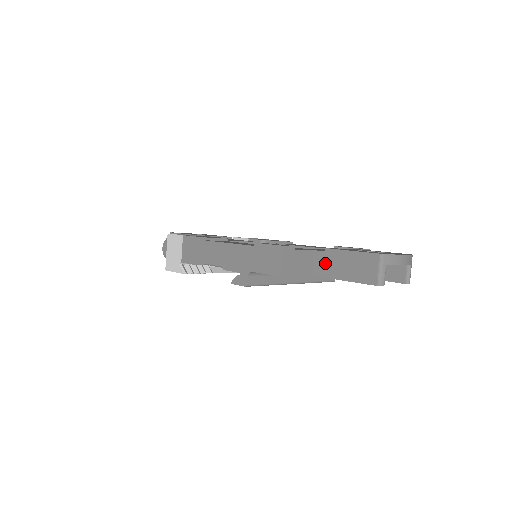
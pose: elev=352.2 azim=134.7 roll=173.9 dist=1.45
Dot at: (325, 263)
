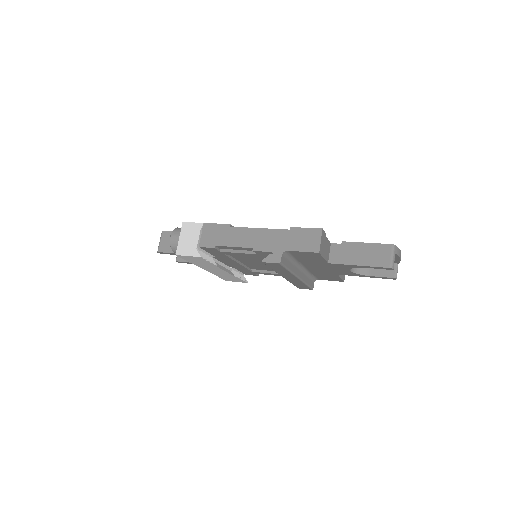
Dot at: (342, 253)
